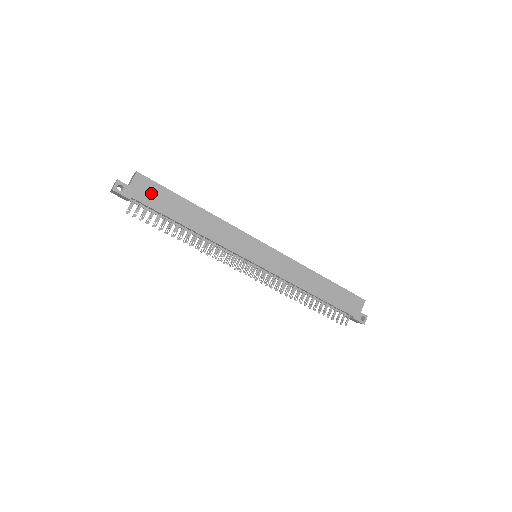
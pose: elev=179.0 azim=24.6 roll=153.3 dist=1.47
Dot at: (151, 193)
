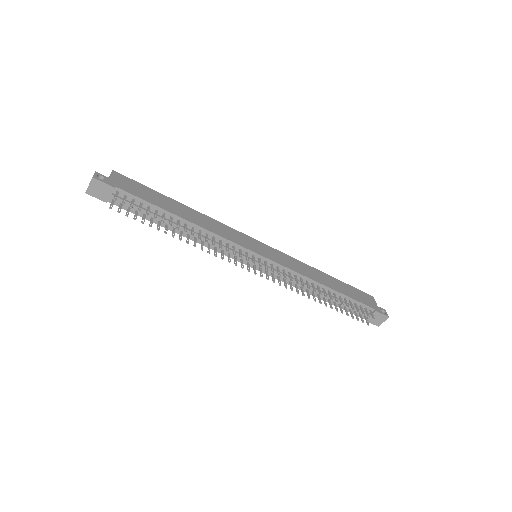
Dot at: (133, 187)
